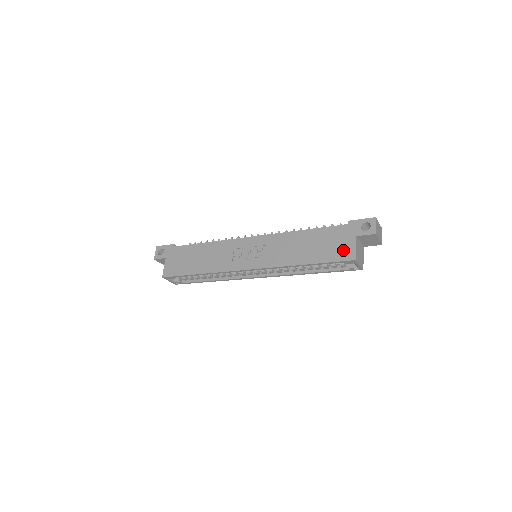
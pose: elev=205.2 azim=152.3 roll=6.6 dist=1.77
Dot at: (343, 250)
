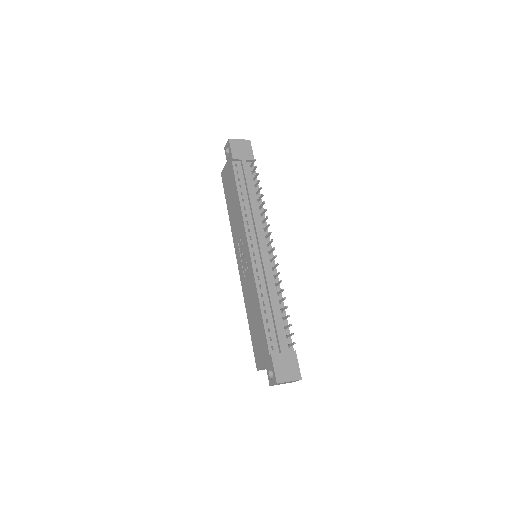
Dot at: (258, 356)
